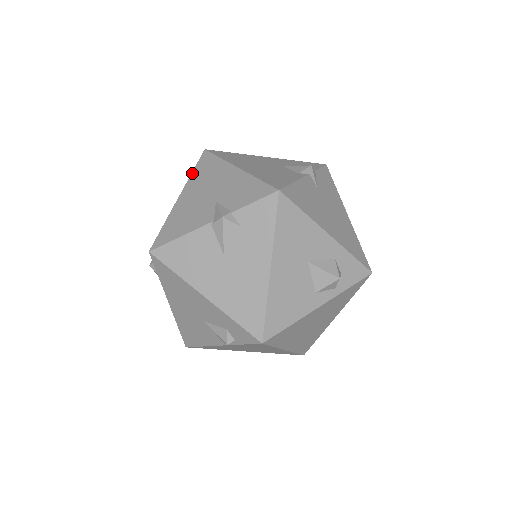
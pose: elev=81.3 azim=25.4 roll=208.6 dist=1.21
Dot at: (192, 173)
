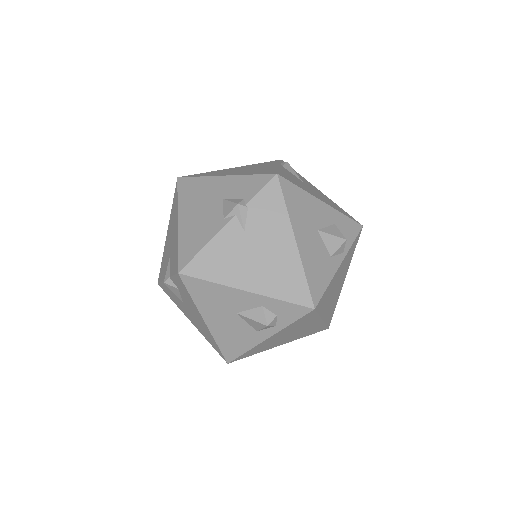
Dot at: (172, 207)
